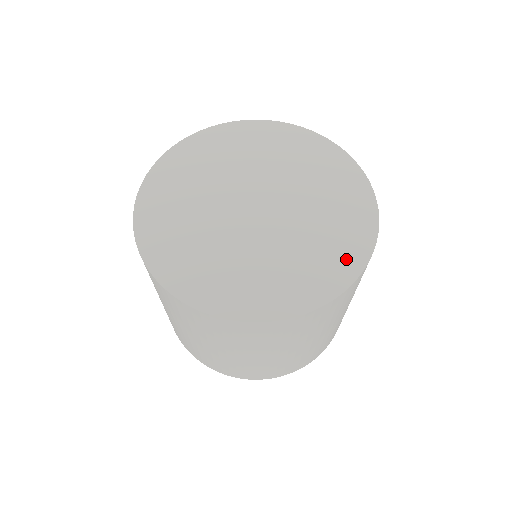
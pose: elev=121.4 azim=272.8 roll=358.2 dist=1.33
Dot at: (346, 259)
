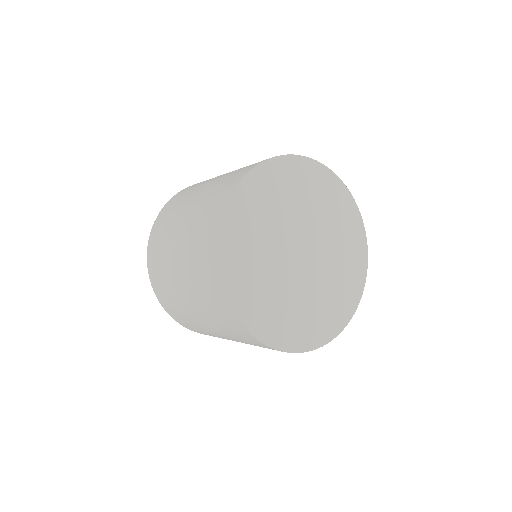
Dot at: (309, 336)
